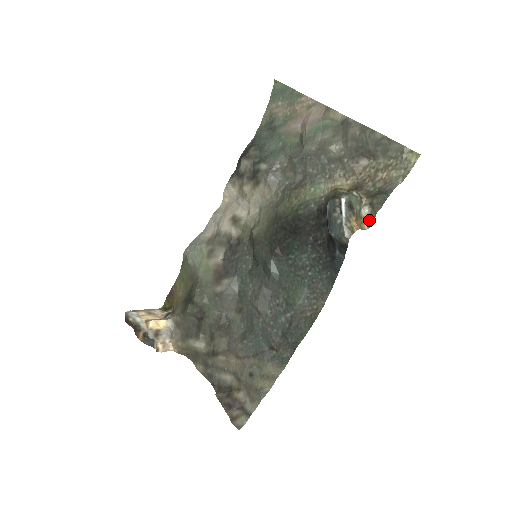
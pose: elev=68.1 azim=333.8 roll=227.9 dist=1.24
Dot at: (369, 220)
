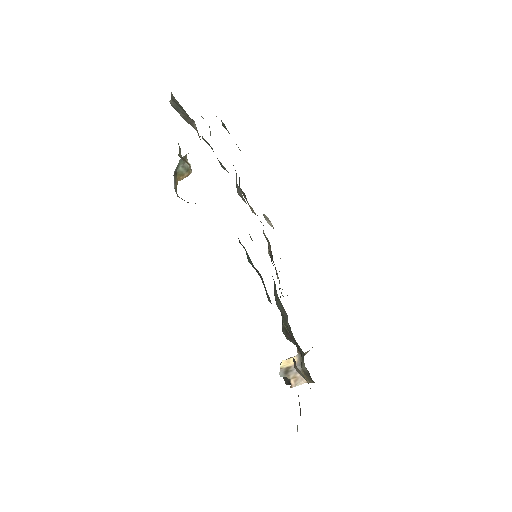
Dot at: (189, 166)
